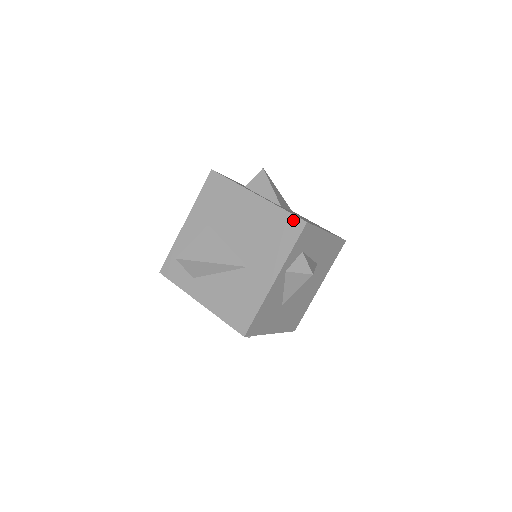
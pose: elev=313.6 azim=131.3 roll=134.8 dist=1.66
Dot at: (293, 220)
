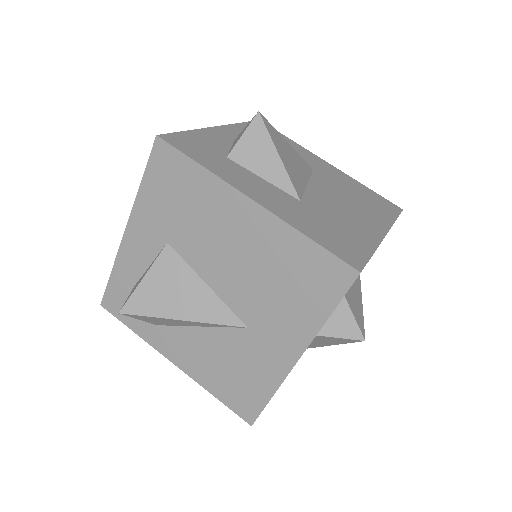
Dot at: (331, 264)
